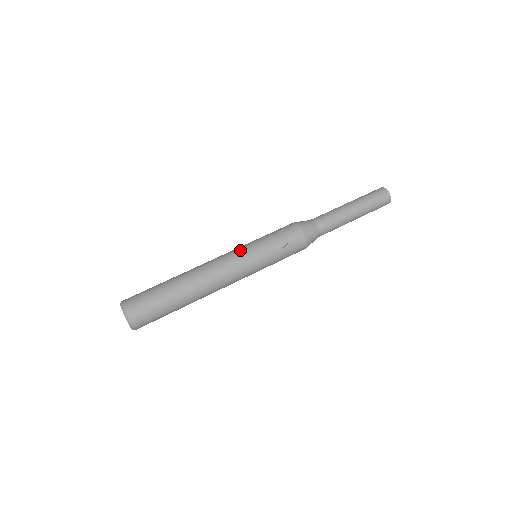
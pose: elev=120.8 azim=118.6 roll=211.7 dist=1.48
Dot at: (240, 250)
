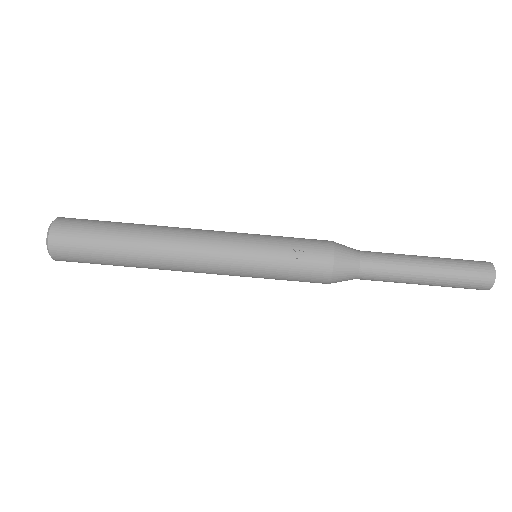
Dot at: (237, 233)
